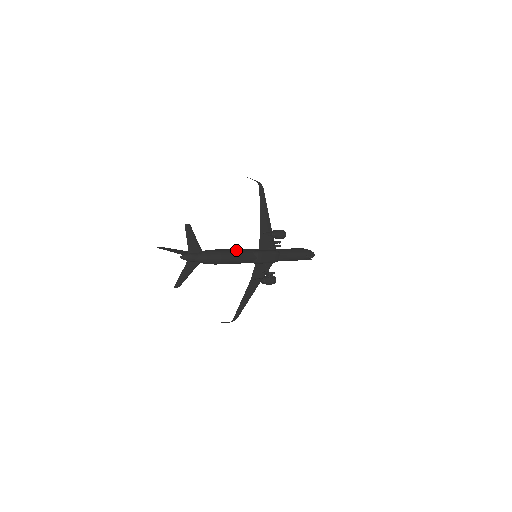
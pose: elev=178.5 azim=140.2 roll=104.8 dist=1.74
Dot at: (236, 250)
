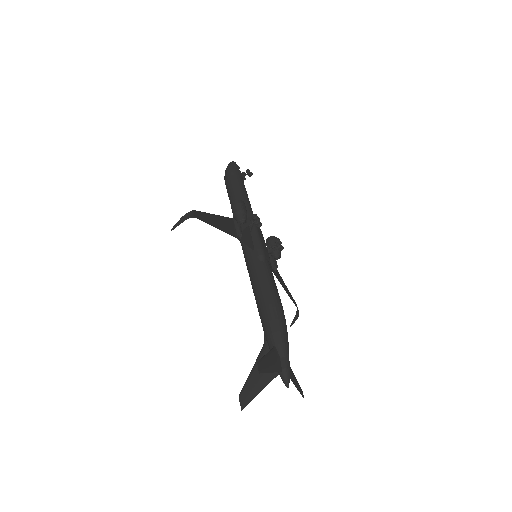
Dot at: (263, 289)
